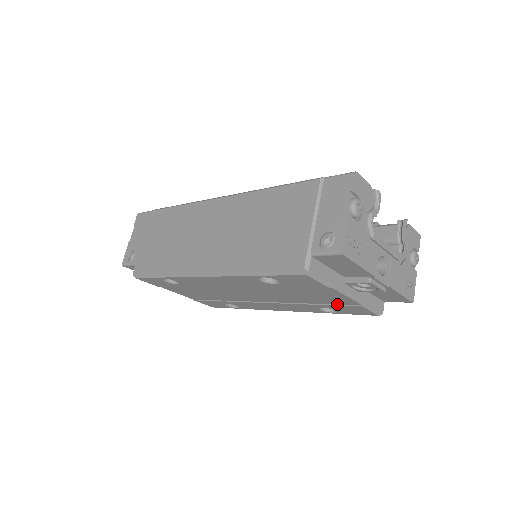
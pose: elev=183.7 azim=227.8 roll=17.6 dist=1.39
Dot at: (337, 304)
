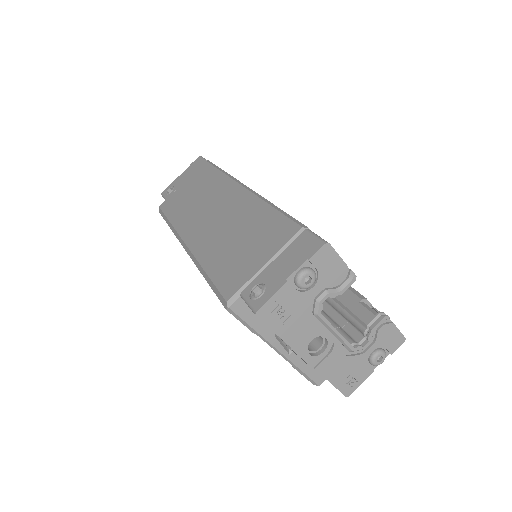
Dot at: occluded
